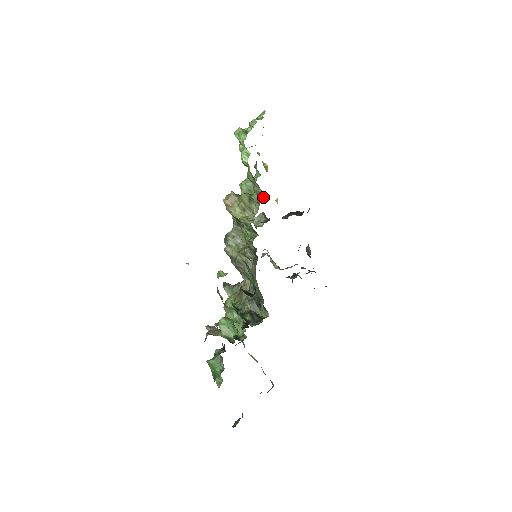
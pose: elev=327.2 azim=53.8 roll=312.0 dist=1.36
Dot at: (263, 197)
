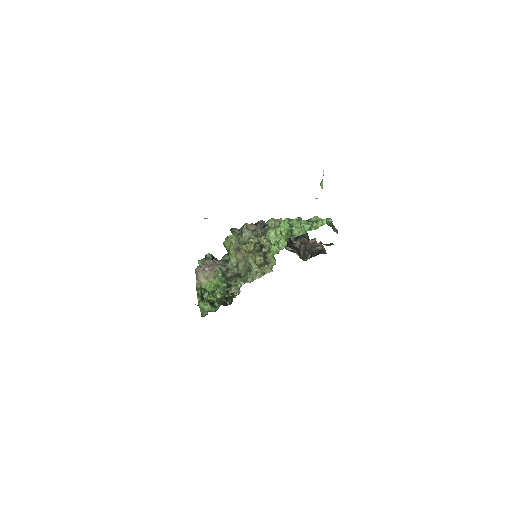
Dot at: (272, 270)
